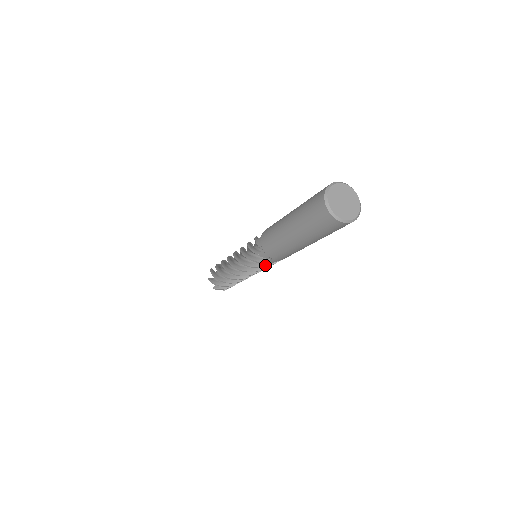
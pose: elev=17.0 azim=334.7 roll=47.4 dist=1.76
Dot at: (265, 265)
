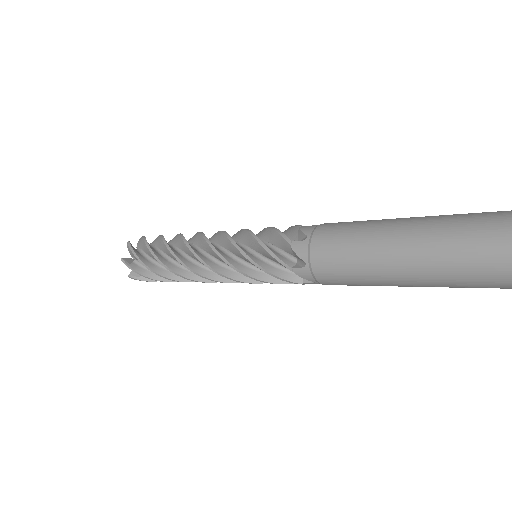
Dot at: occluded
